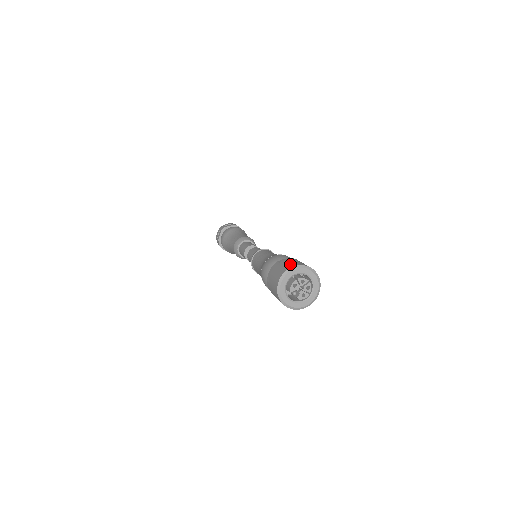
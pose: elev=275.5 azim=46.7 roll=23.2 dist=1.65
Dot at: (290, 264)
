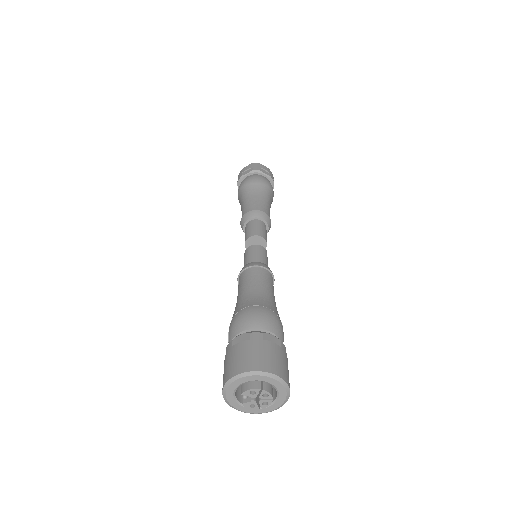
Dot at: (271, 362)
